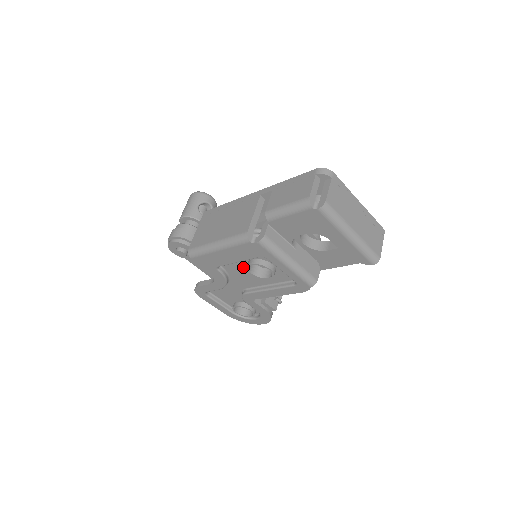
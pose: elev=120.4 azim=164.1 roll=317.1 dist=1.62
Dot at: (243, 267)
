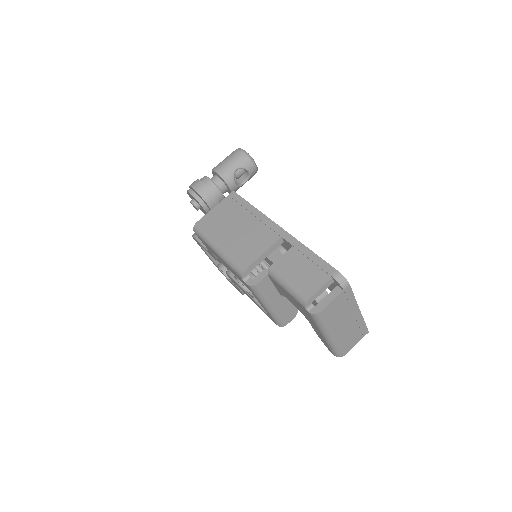
Dot at: occluded
